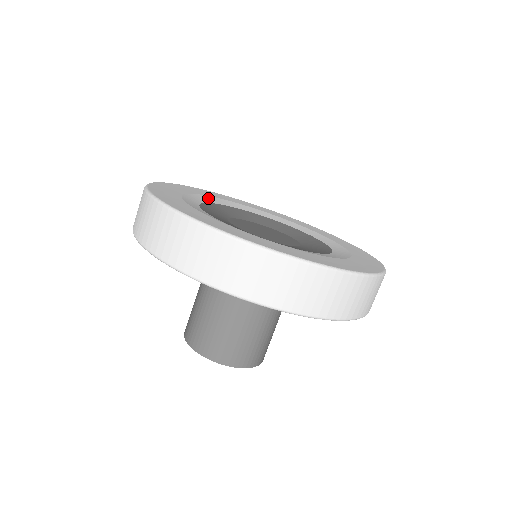
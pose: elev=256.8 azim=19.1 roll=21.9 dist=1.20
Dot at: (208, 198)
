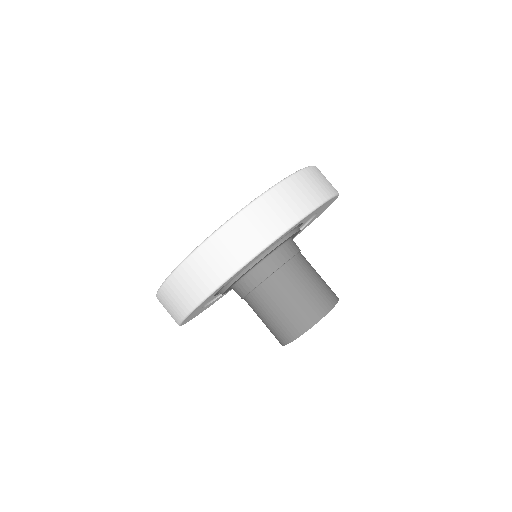
Dot at: occluded
